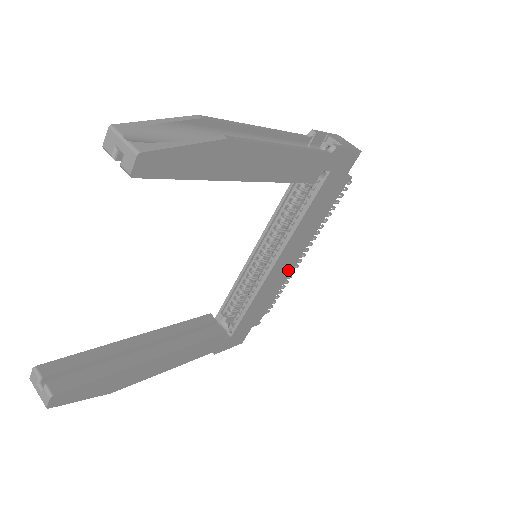
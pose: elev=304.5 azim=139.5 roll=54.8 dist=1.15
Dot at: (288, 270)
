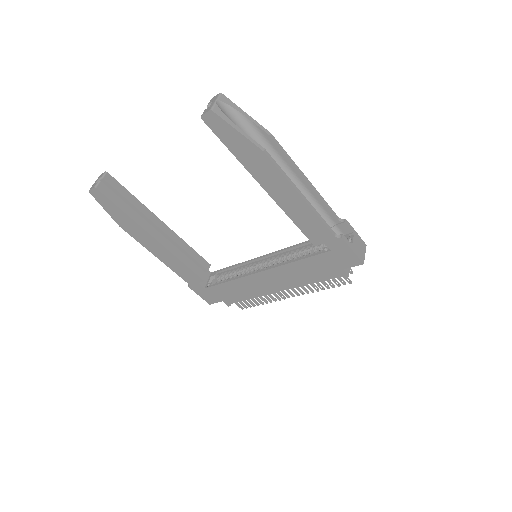
Dot at: (268, 290)
